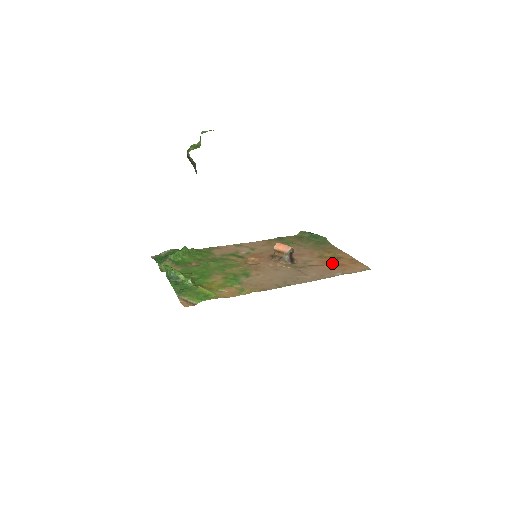
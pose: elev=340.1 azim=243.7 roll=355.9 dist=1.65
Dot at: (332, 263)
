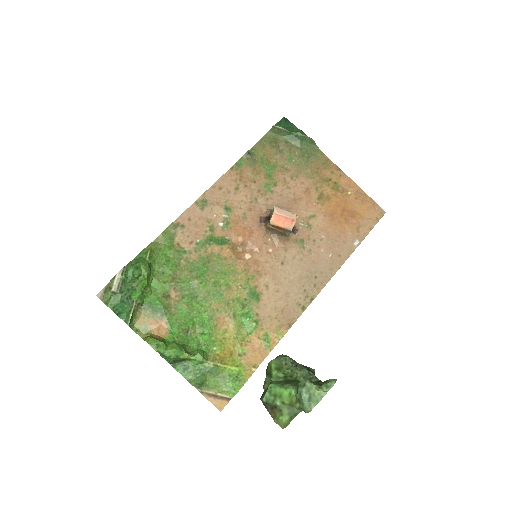
Dot at: (341, 215)
